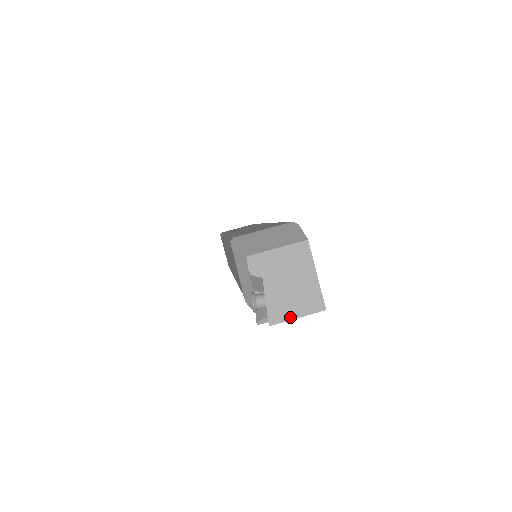
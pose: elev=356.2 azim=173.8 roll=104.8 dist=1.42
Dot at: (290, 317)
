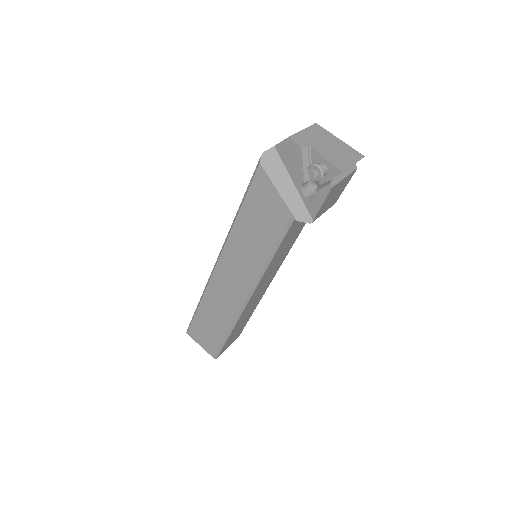
Dot at: (349, 165)
